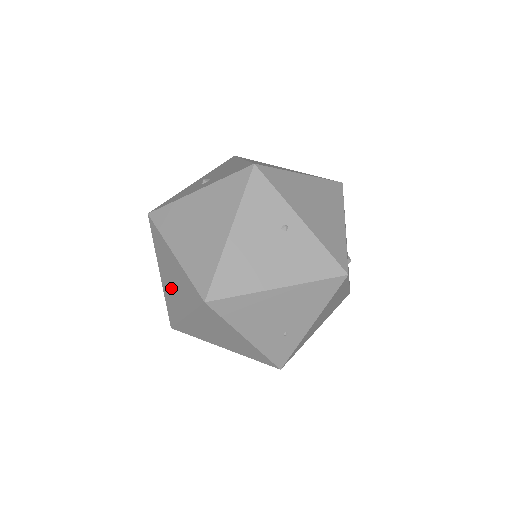
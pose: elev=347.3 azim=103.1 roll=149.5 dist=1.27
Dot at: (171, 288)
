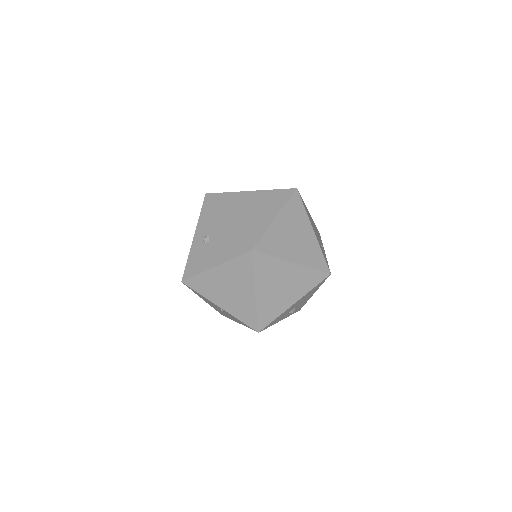
Dot at: (250, 215)
